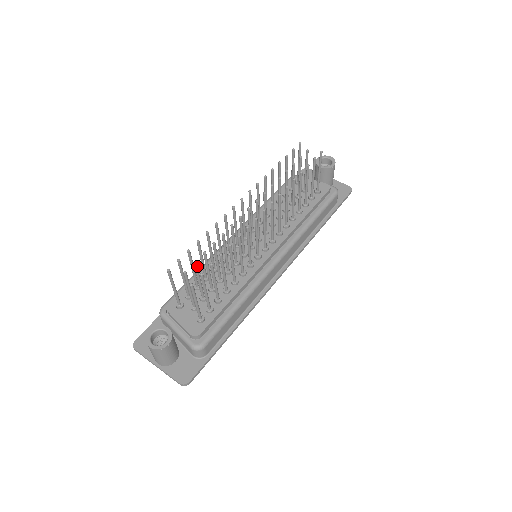
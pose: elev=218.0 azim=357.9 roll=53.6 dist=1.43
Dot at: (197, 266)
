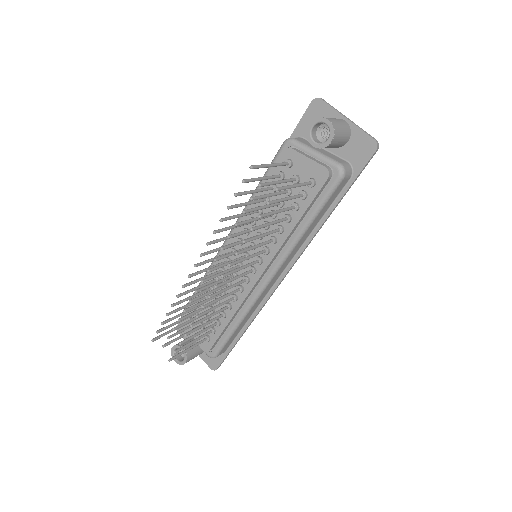
Dot at: (173, 336)
